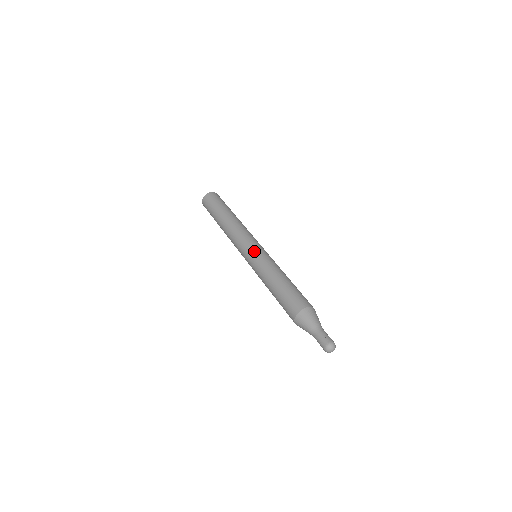
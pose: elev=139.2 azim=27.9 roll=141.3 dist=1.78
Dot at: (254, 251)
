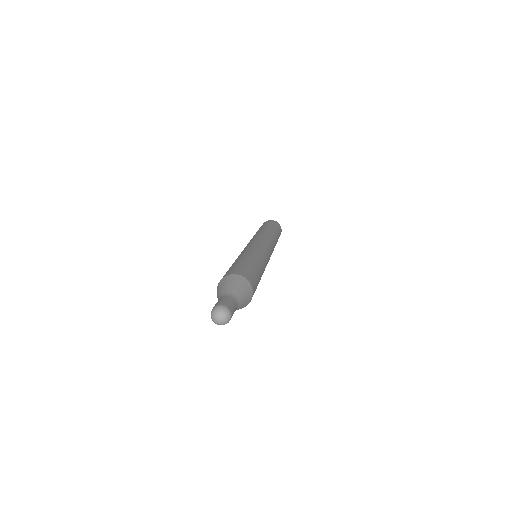
Dot at: (253, 243)
